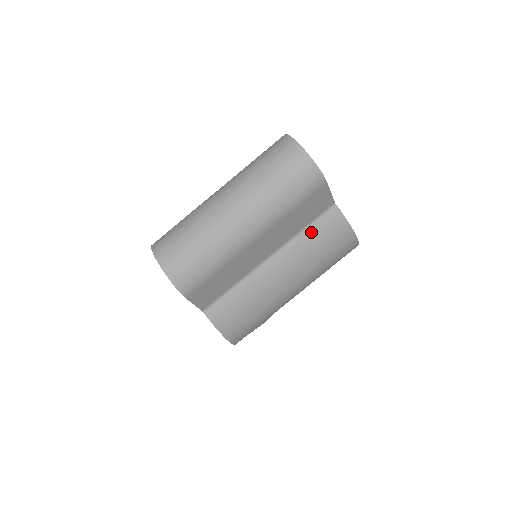
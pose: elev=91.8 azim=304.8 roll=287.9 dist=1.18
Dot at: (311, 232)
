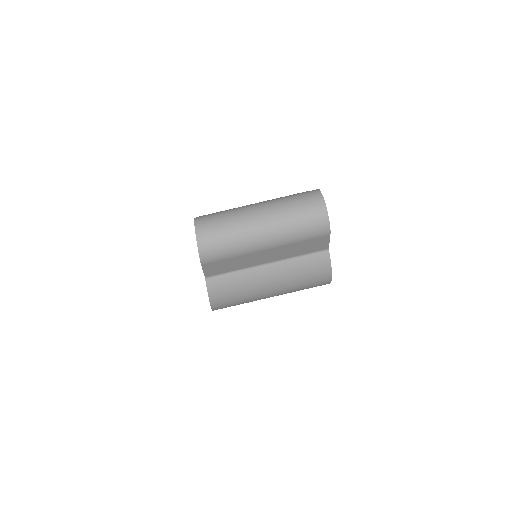
Dot at: (304, 260)
